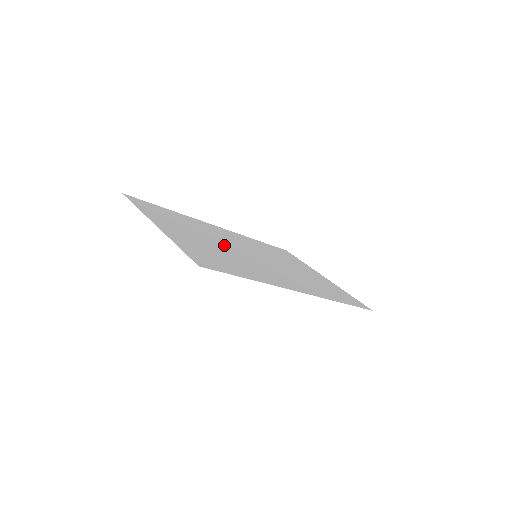
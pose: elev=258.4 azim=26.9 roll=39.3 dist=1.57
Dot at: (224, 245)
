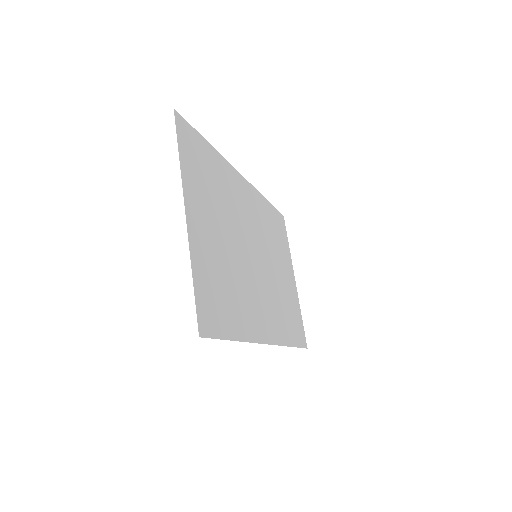
Dot at: (236, 241)
